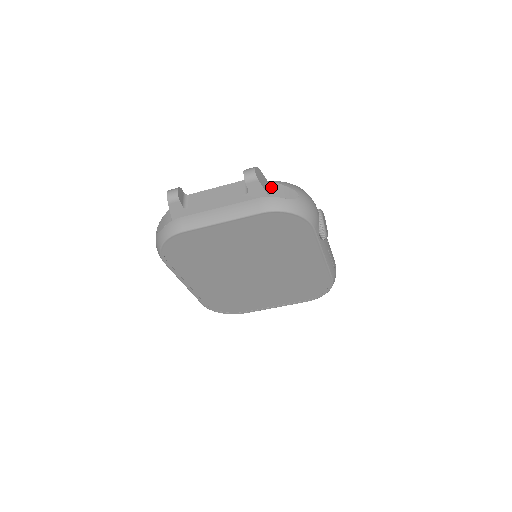
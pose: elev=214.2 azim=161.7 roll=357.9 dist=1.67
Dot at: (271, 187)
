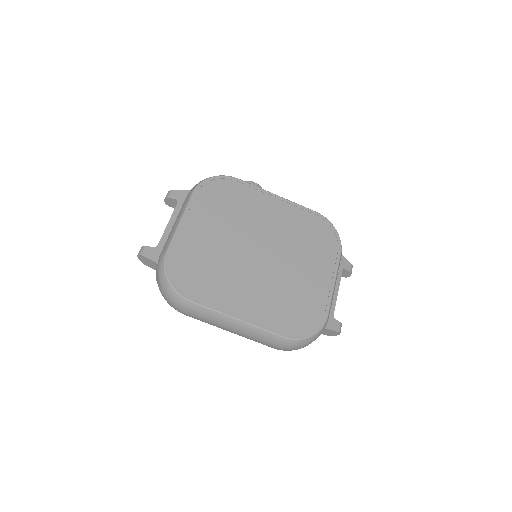
Dot at: occluded
